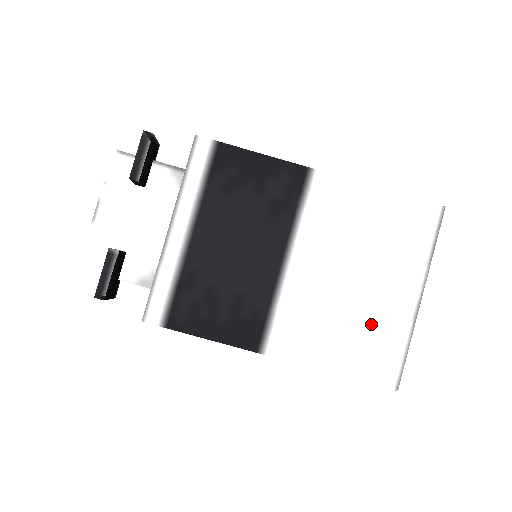
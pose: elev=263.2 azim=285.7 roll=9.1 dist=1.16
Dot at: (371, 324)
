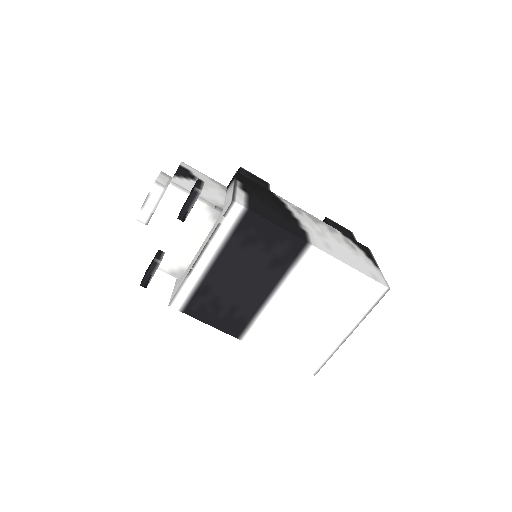
Dot at: (313, 340)
